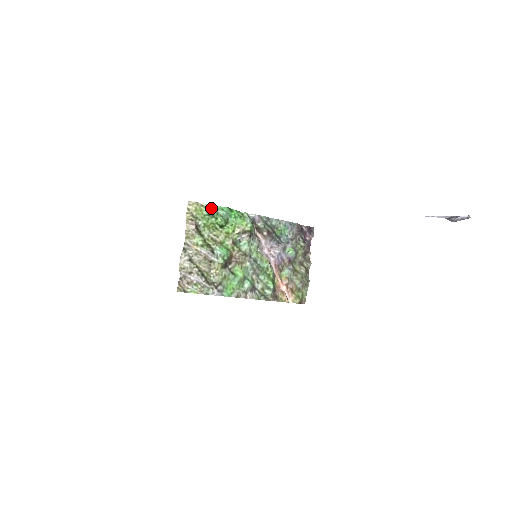
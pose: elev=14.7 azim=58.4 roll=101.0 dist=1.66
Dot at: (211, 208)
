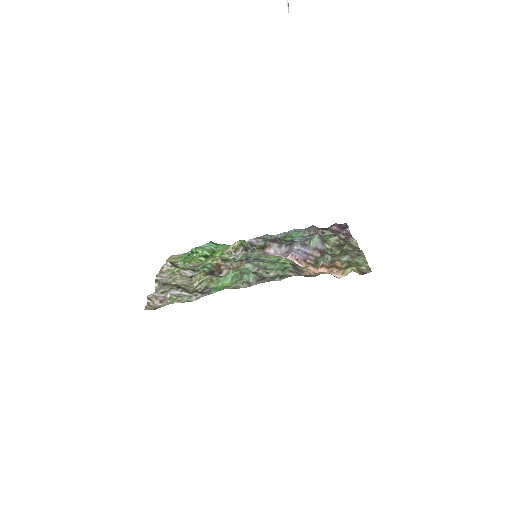
Dot at: occluded
